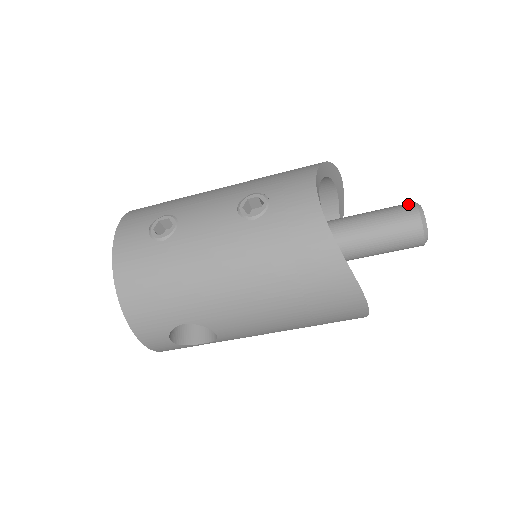
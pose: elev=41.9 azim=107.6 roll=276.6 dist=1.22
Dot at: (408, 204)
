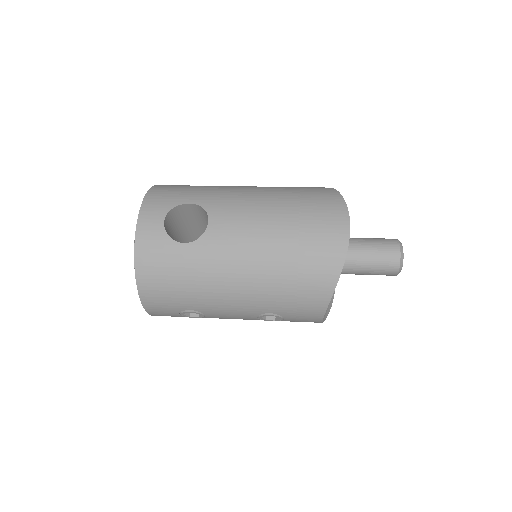
Dot at: (393, 269)
